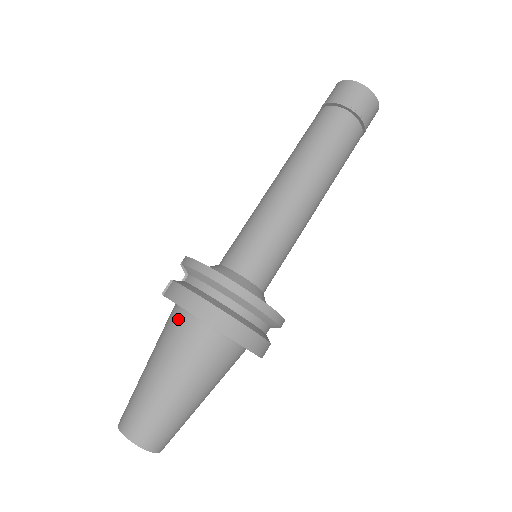
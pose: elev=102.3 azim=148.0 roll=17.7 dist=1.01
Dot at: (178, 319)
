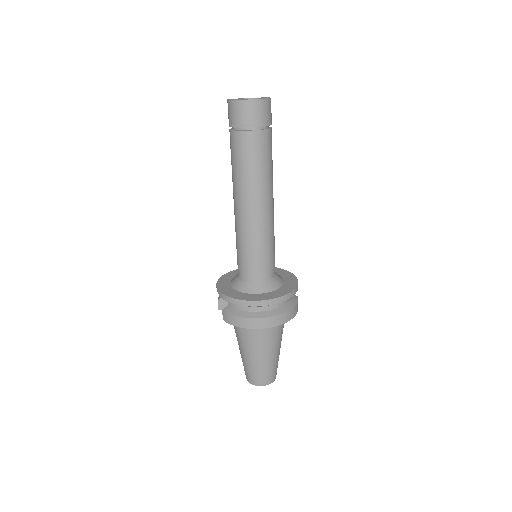
Dot at: occluded
